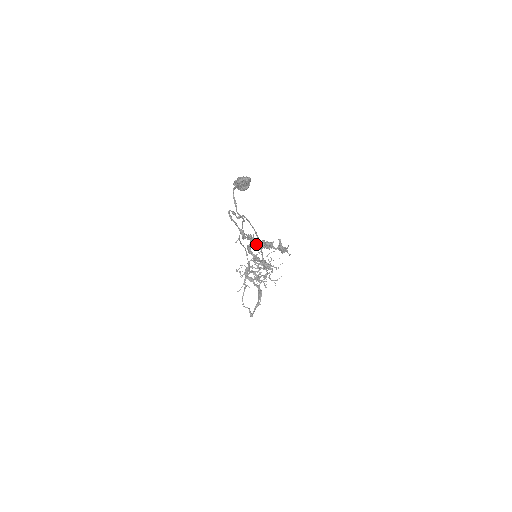
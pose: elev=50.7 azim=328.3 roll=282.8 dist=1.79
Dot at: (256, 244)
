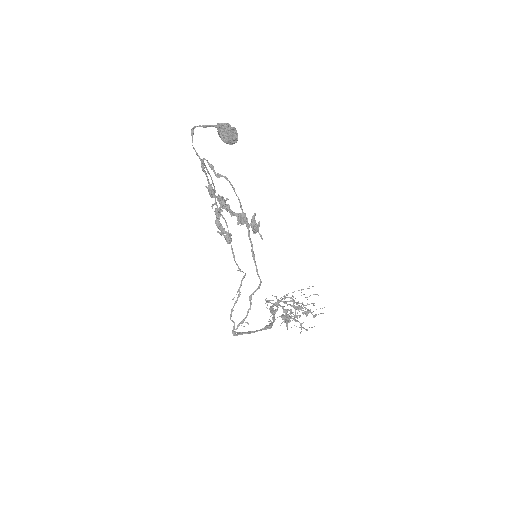
Dot at: (223, 207)
